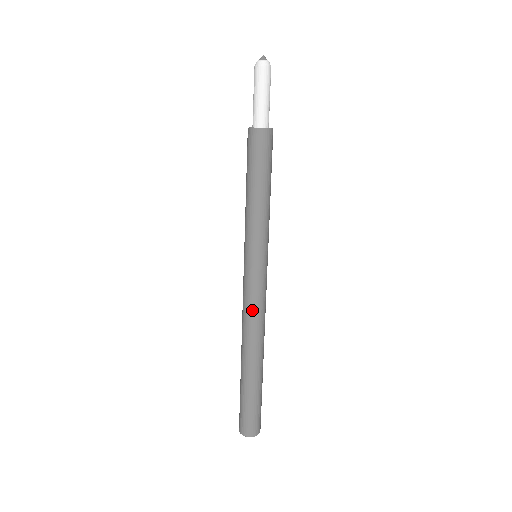
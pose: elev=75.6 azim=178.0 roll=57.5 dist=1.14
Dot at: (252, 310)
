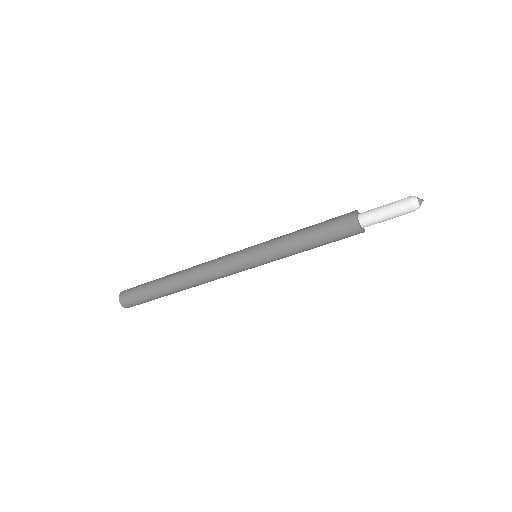
Dot at: (212, 270)
